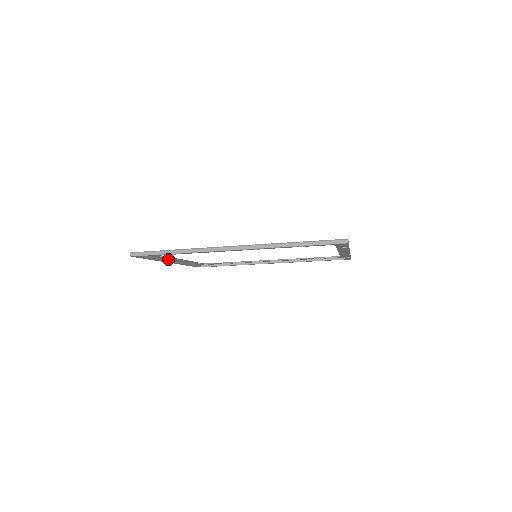
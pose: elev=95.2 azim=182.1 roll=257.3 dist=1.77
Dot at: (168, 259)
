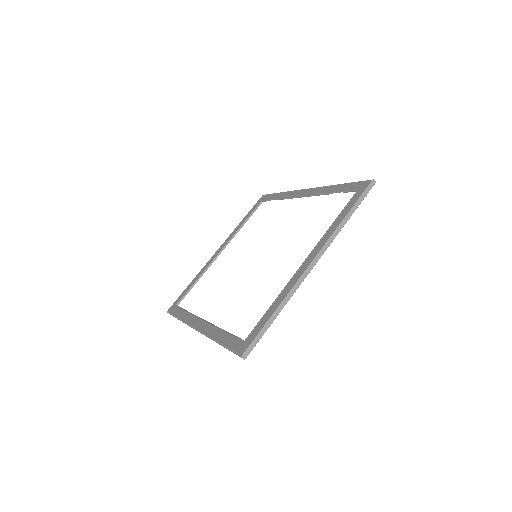
Dot at: occluded
